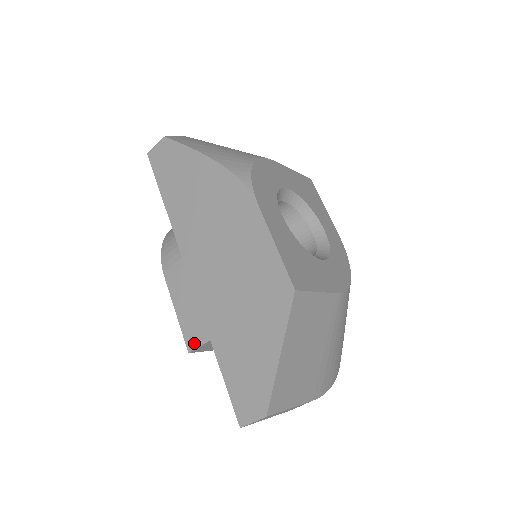
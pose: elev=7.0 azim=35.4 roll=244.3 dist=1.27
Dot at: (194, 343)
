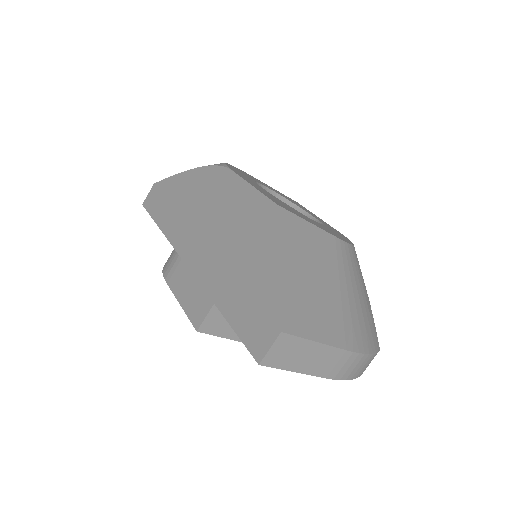
Dot at: (200, 318)
